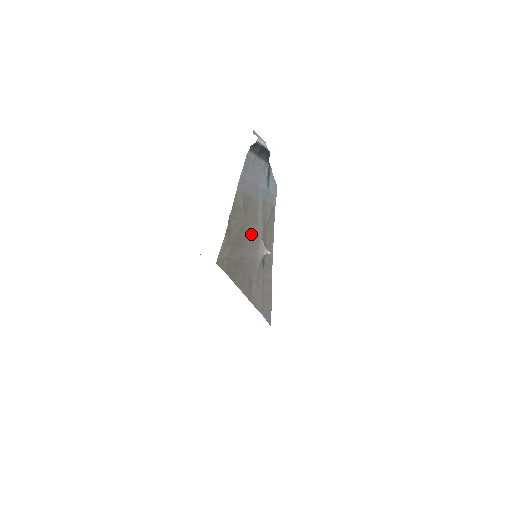
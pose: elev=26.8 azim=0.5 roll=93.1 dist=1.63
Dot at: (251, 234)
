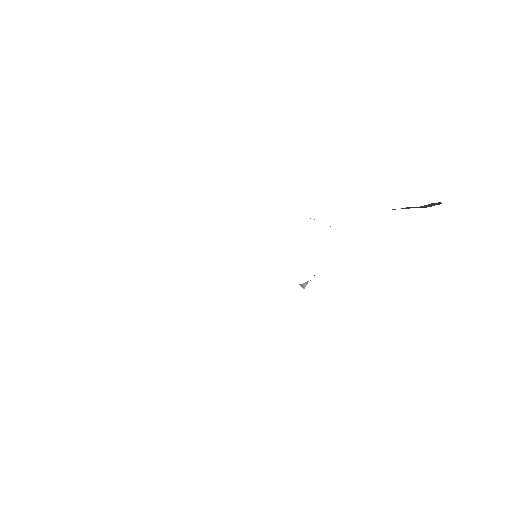
Dot at: occluded
